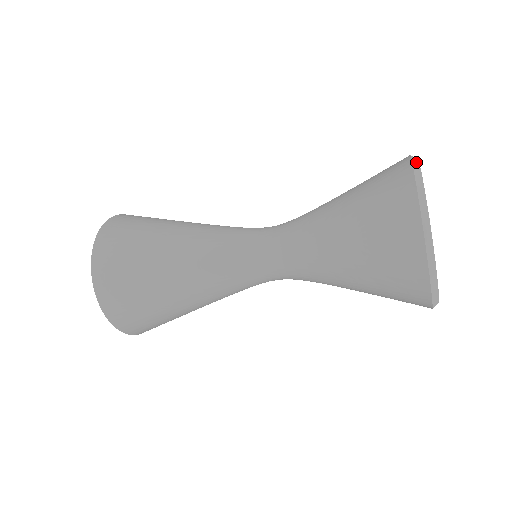
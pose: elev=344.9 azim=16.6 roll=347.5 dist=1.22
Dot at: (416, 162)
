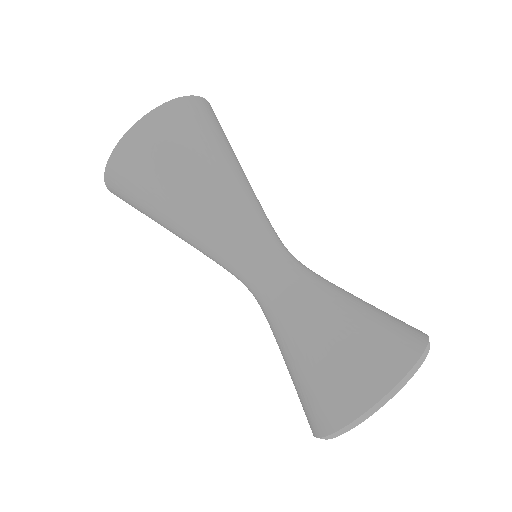
Dot at: (420, 363)
